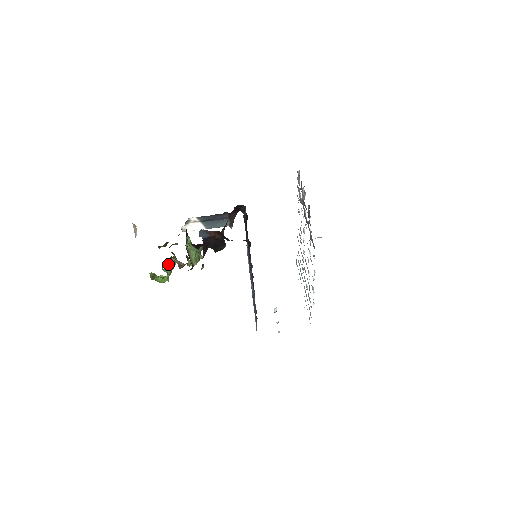
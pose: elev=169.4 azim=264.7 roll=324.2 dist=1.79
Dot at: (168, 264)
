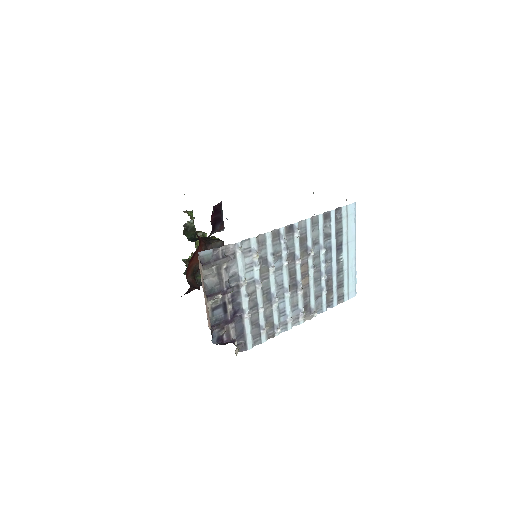
Dot at: occluded
